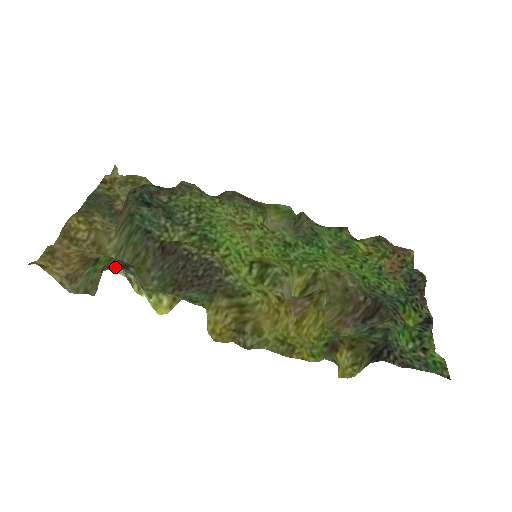
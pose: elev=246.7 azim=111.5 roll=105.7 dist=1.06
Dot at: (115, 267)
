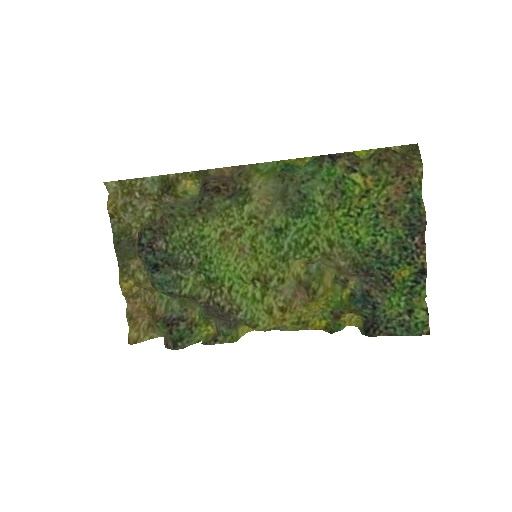
Dot at: (170, 347)
